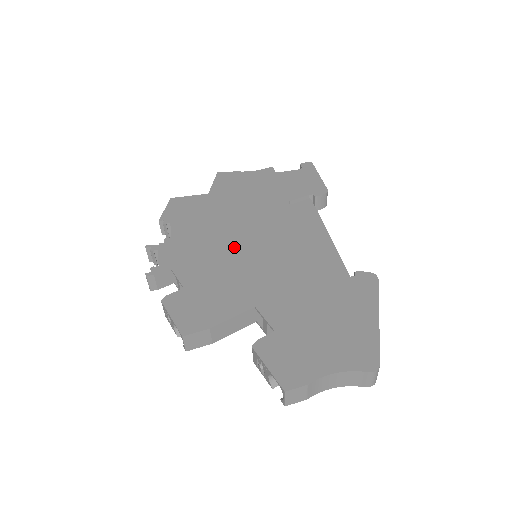
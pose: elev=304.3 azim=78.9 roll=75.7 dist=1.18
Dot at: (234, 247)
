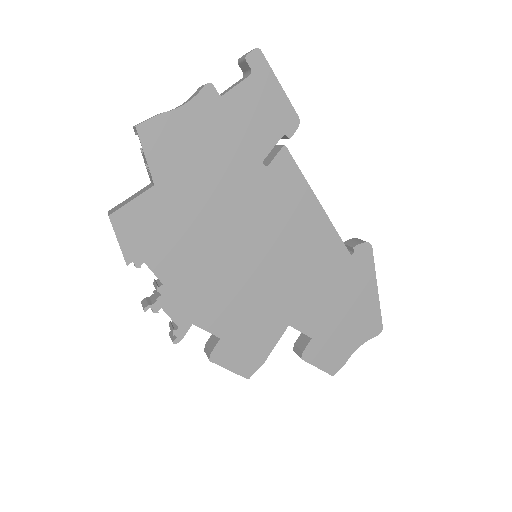
Dot at: (238, 267)
